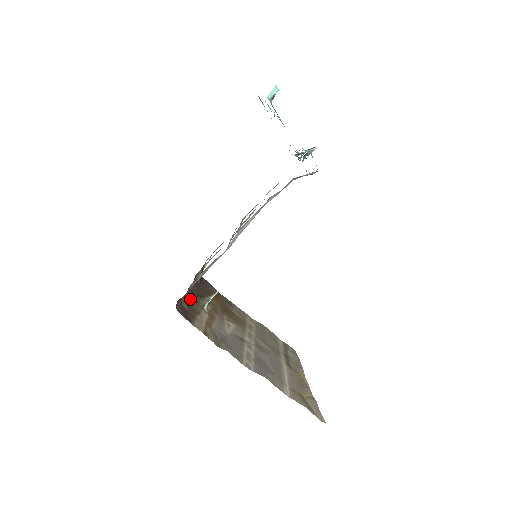
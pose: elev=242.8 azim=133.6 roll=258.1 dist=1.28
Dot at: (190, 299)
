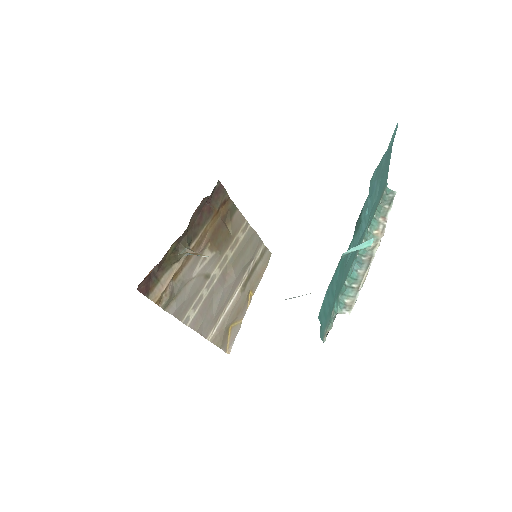
Dot at: (169, 253)
